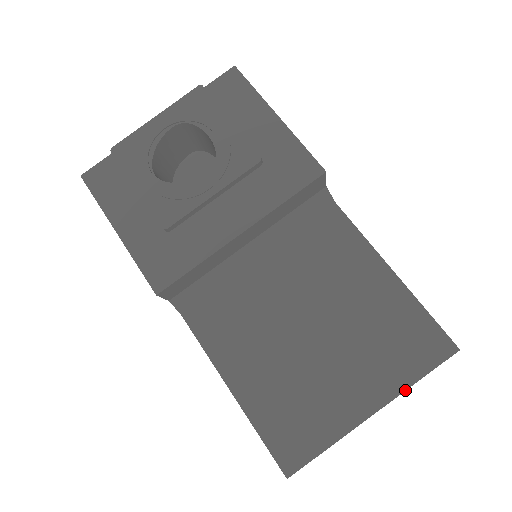
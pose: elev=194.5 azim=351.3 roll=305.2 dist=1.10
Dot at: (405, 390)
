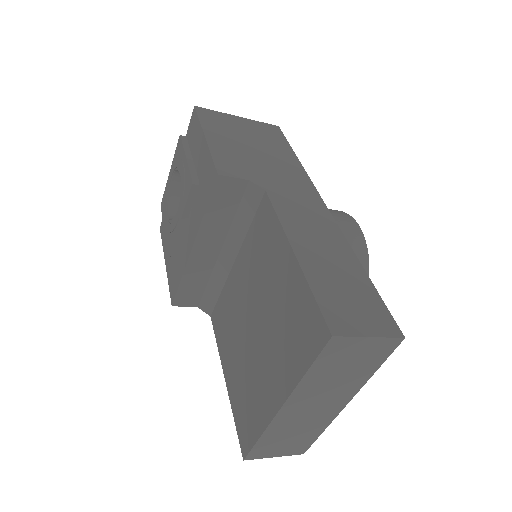
Dot at: (297, 384)
